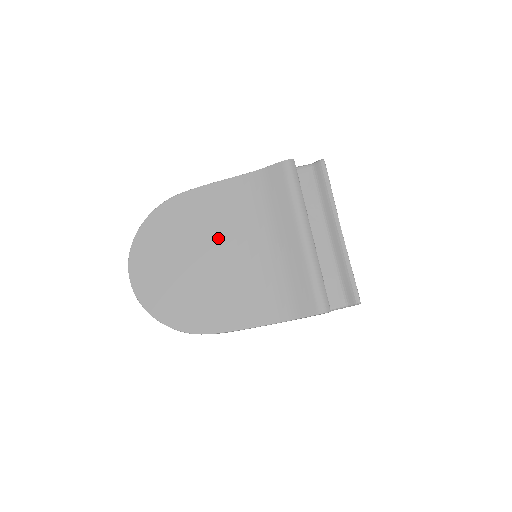
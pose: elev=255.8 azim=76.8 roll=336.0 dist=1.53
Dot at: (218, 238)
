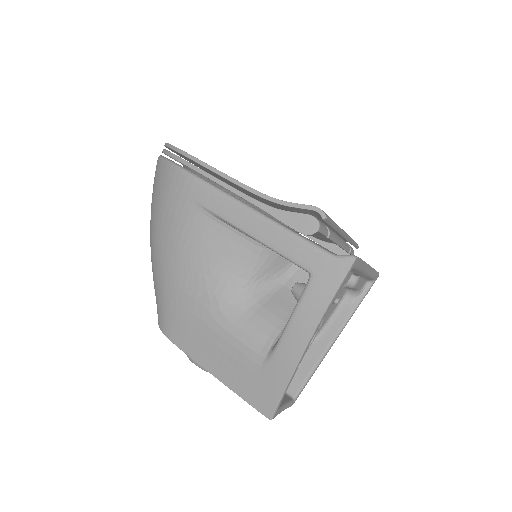
Dot at: occluded
